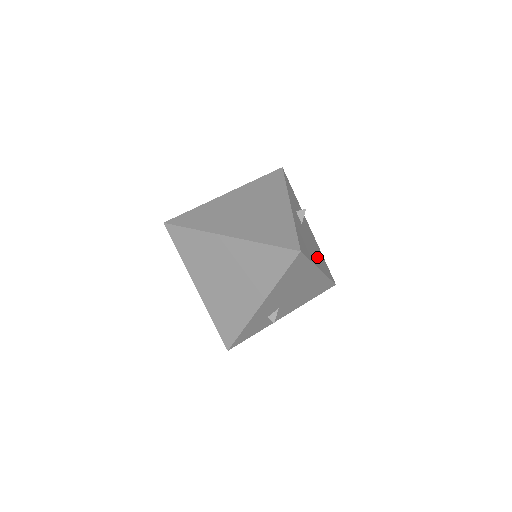
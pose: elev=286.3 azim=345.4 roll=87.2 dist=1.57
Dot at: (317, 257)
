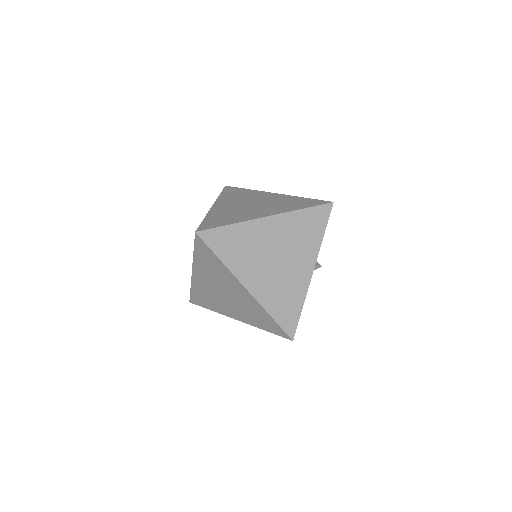
Dot at: occluded
